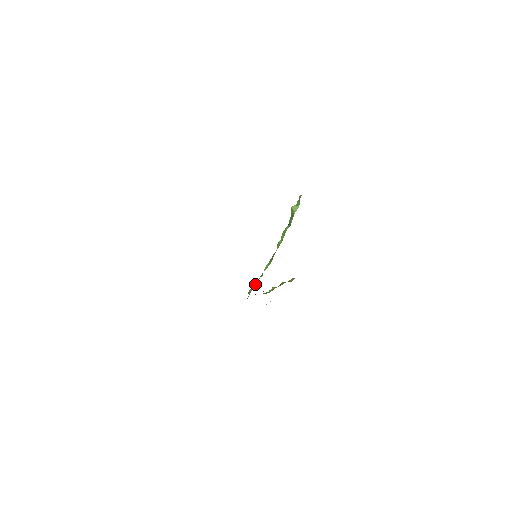
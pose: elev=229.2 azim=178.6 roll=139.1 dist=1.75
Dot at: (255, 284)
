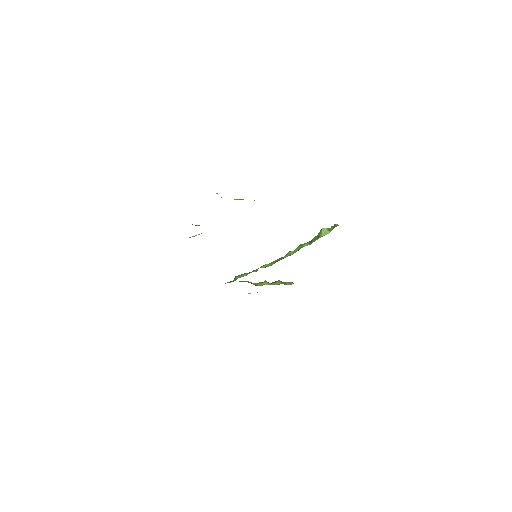
Dot at: (245, 274)
